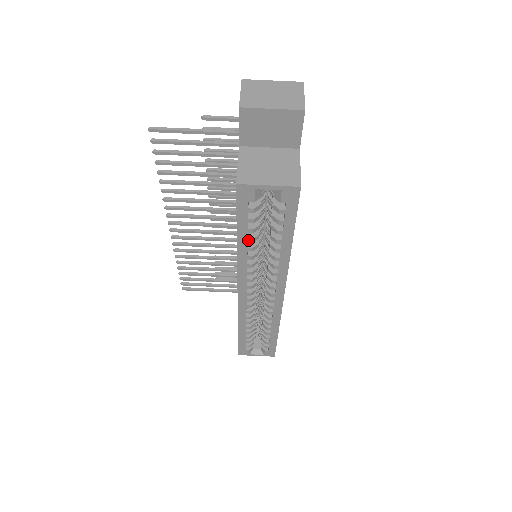
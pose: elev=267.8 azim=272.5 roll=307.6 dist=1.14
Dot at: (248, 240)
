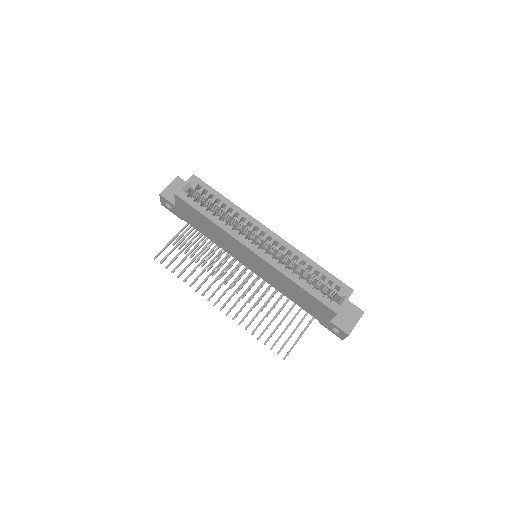
Dot at: (211, 214)
